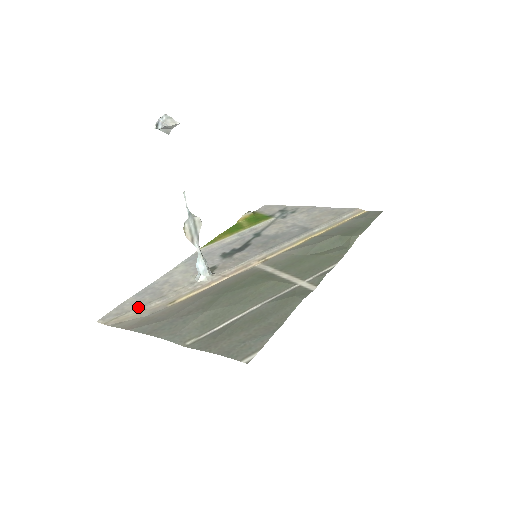
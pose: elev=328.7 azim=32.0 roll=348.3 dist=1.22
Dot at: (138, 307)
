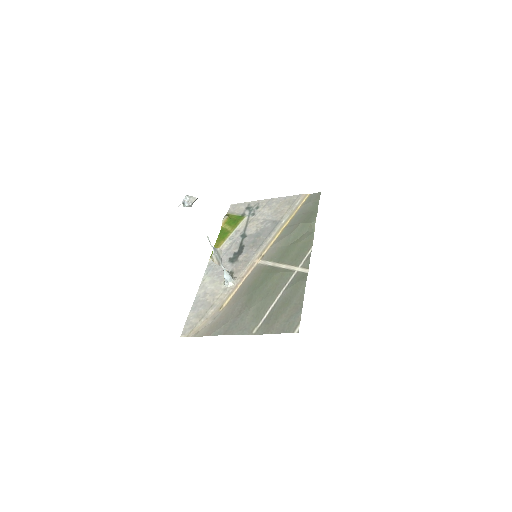
Dot at: (201, 318)
